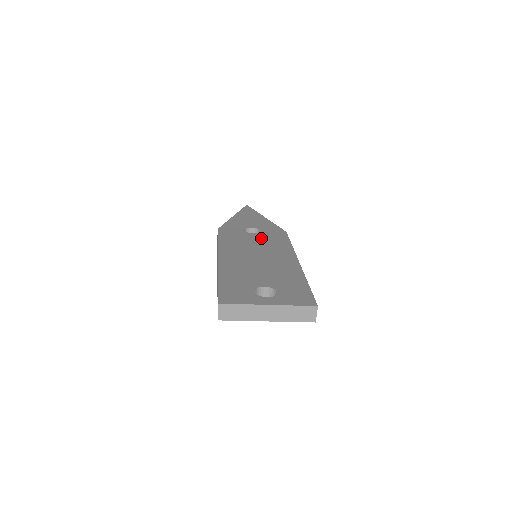
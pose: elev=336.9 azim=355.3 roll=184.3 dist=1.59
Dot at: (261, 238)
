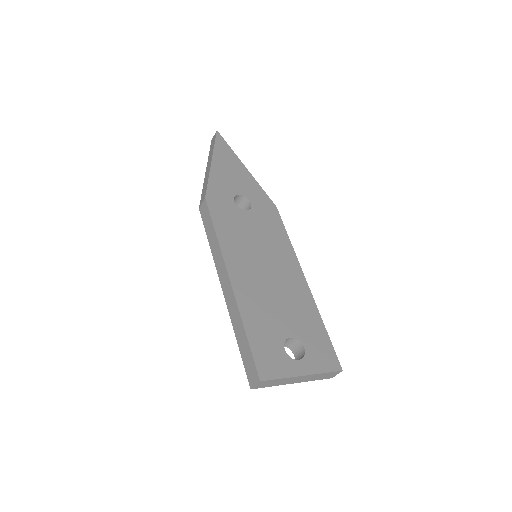
Dot at: (257, 223)
